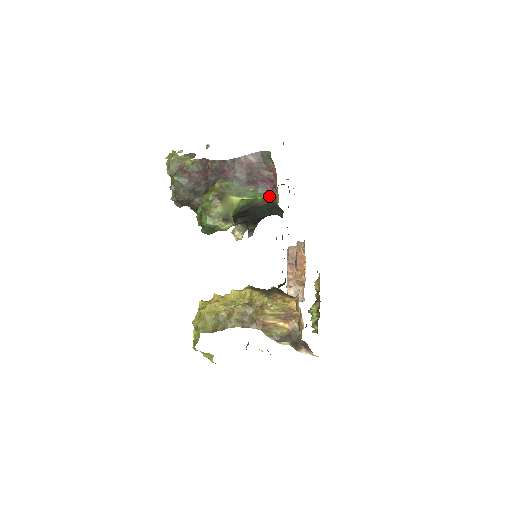
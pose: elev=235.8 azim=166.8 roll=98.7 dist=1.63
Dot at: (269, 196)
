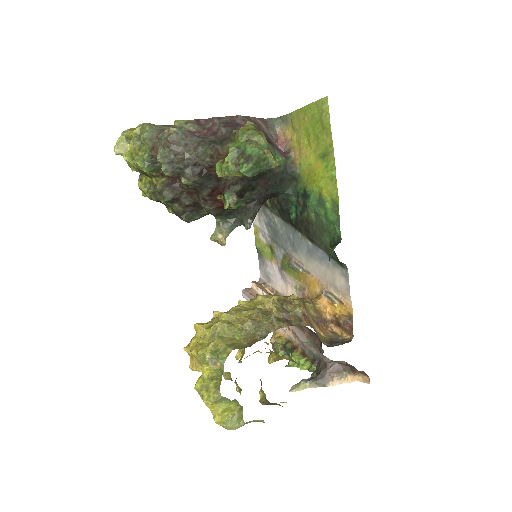
Dot at: (285, 161)
